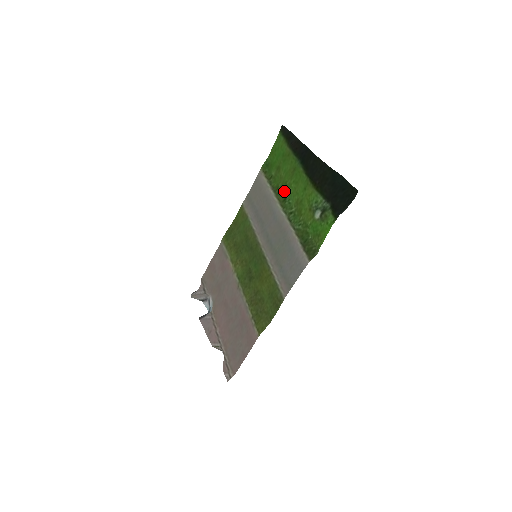
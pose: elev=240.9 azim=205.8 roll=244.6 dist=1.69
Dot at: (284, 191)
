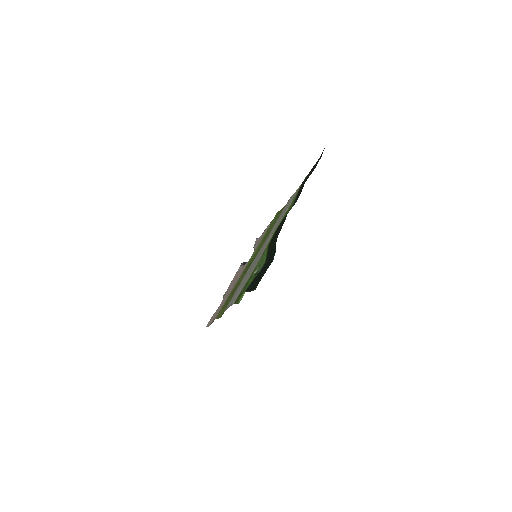
Dot at: occluded
